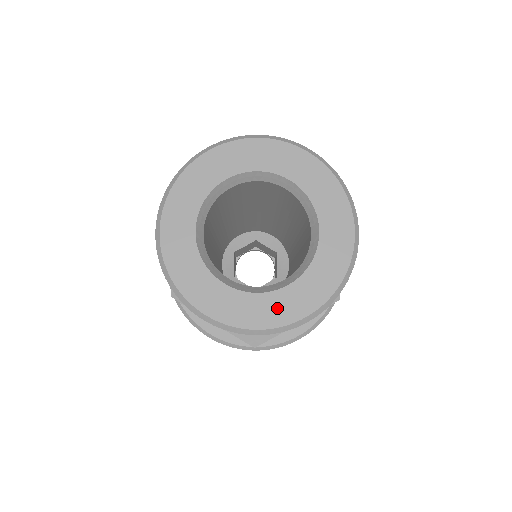
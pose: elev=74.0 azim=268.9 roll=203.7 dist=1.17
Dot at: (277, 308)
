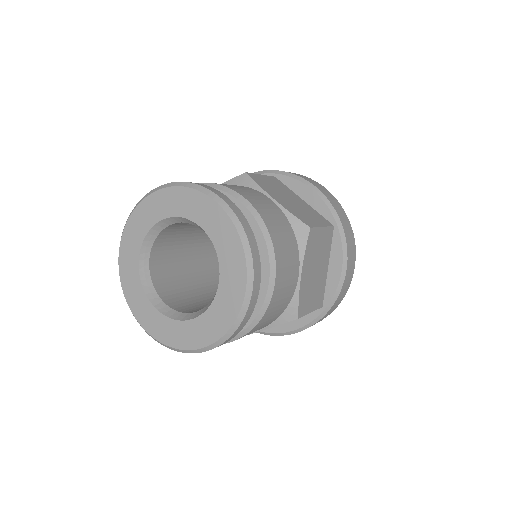
Dot at: (228, 300)
